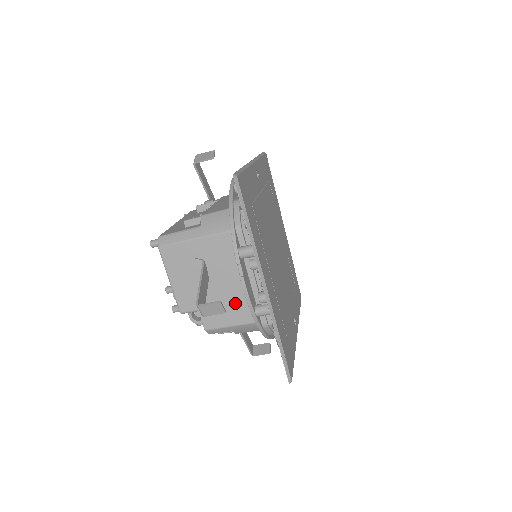
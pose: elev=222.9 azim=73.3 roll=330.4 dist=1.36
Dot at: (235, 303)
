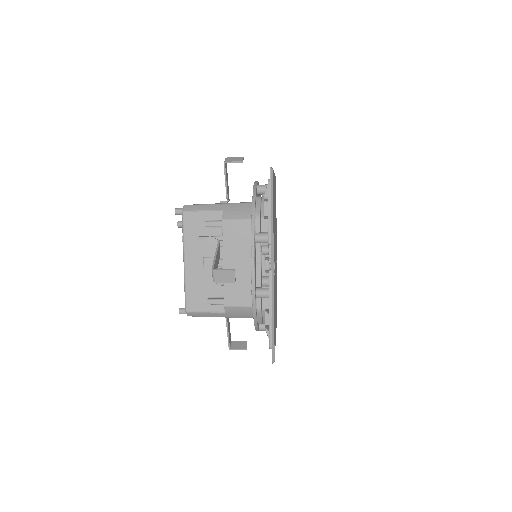
Dot at: occluded
